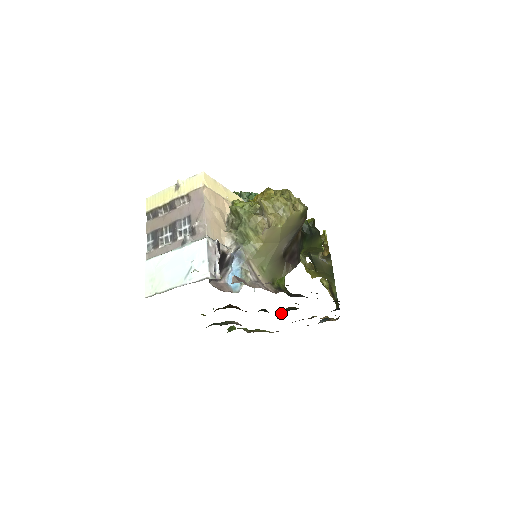
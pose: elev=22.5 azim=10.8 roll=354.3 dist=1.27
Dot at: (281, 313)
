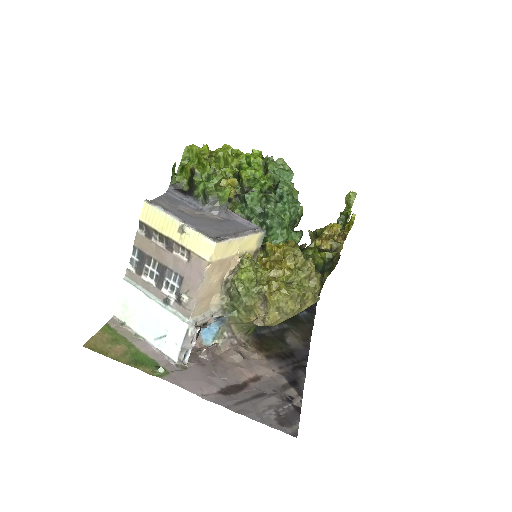
Dot at: occluded
